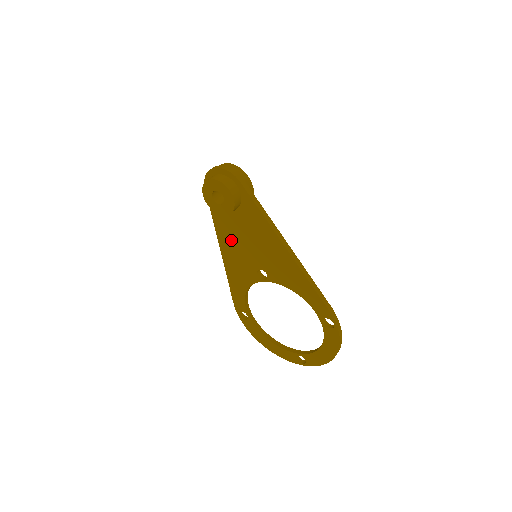
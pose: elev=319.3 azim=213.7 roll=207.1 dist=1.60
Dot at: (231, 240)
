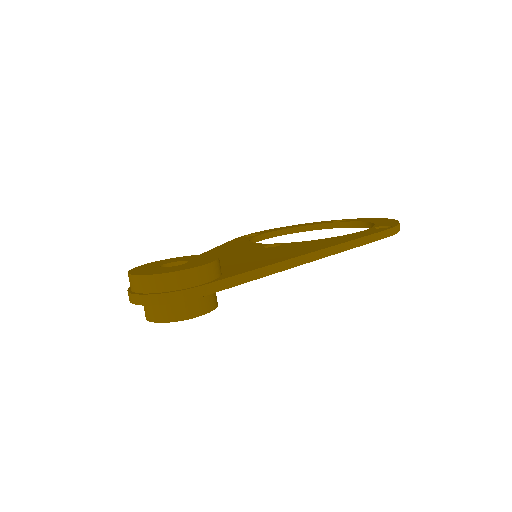
Dot at: occluded
